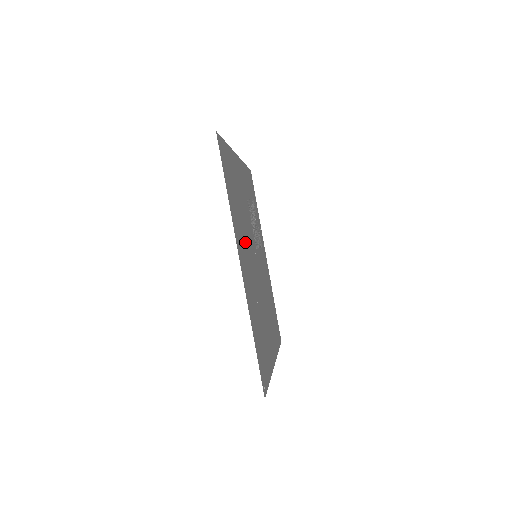
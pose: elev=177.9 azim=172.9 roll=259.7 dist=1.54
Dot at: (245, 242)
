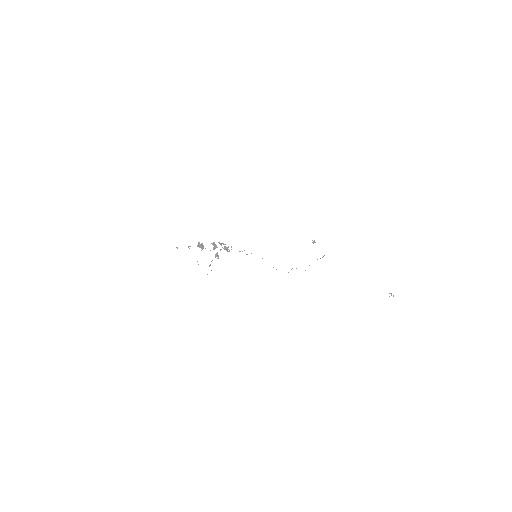
Dot at: occluded
